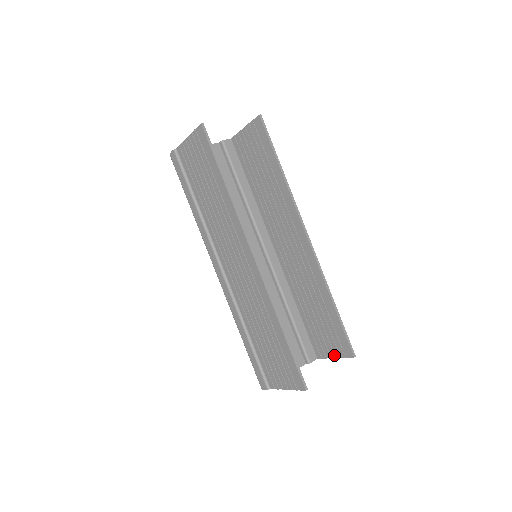
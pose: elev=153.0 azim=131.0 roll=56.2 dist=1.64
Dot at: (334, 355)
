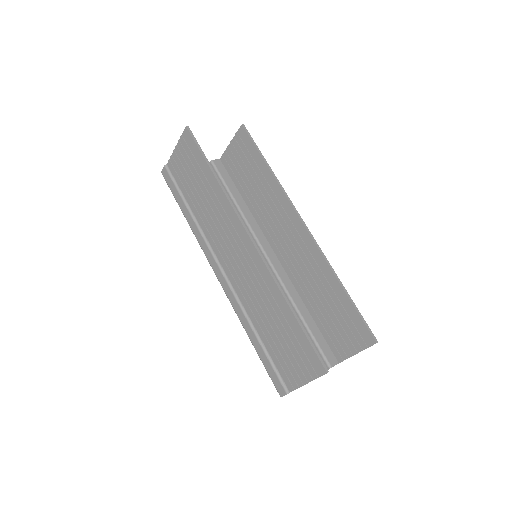
Dot at: (355, 350)
